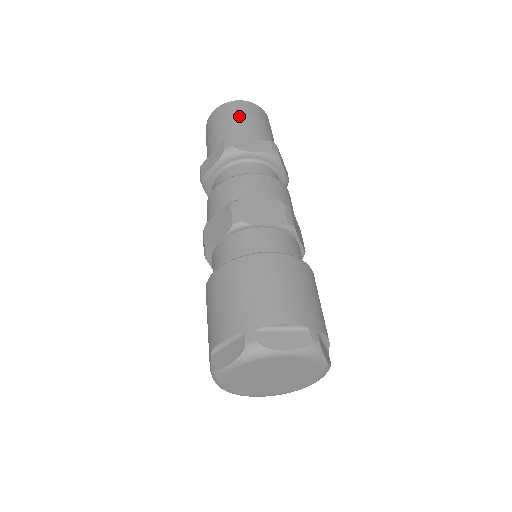
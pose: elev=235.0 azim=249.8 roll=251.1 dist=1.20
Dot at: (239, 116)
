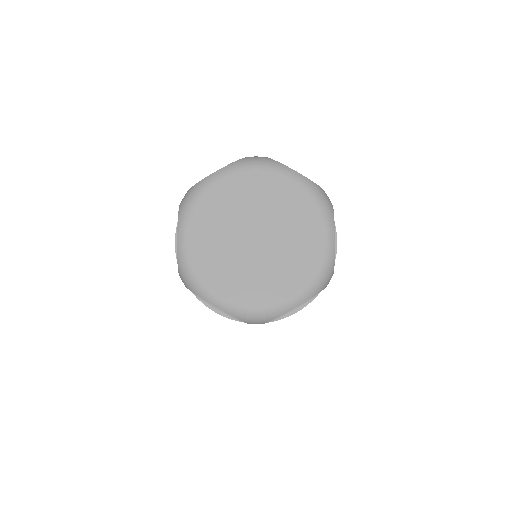
Dot at: occluded
